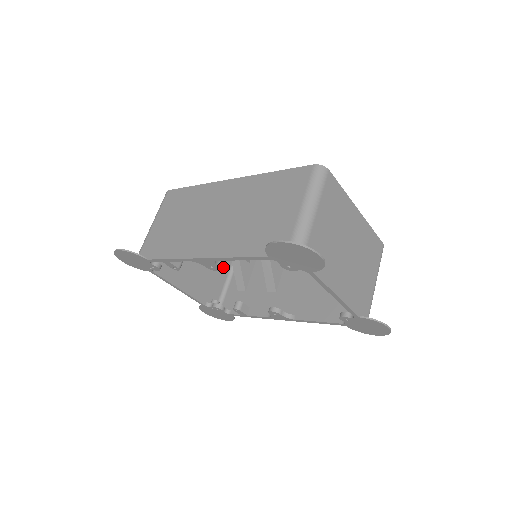
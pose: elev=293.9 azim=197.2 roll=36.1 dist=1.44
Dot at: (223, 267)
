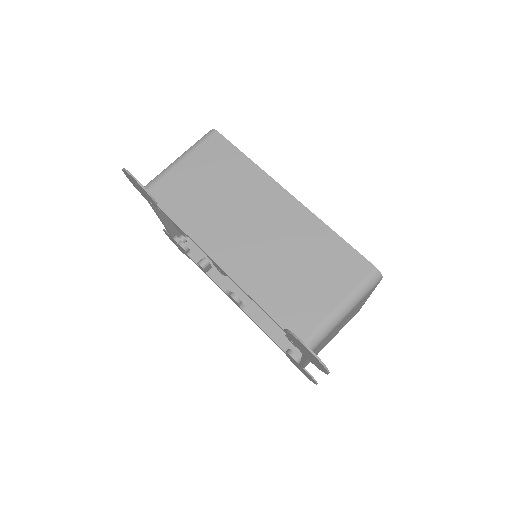
Dot at: occluded
